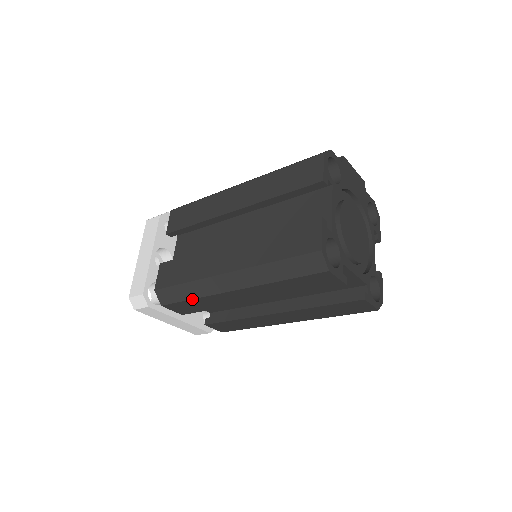
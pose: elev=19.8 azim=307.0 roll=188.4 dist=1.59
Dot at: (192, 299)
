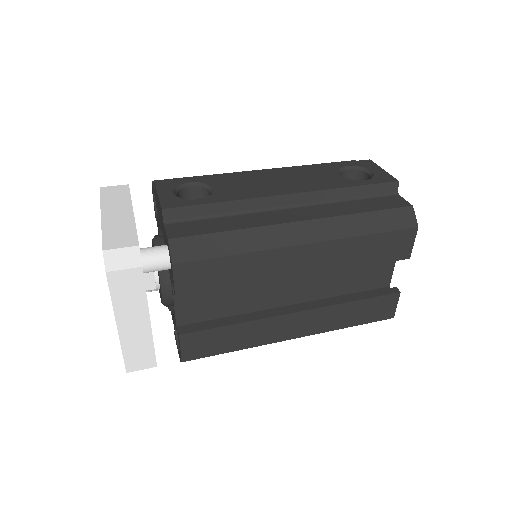
Dot at: occluded
